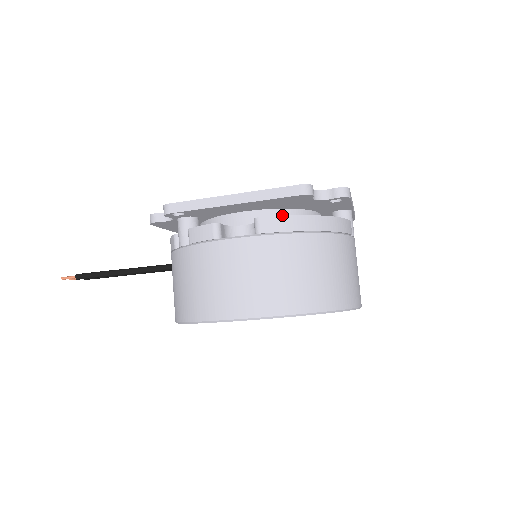
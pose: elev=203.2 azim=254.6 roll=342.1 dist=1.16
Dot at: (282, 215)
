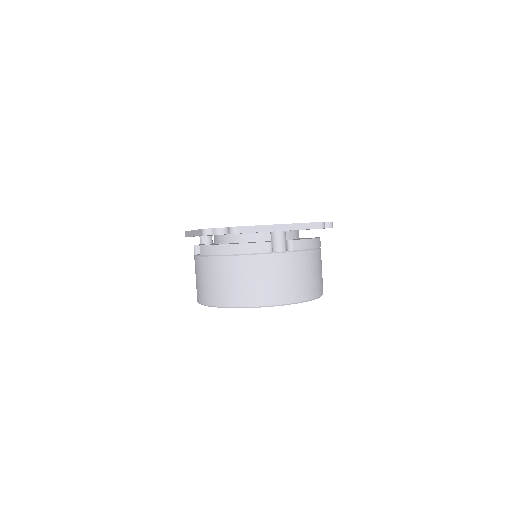
Dot at: (228, 239)
